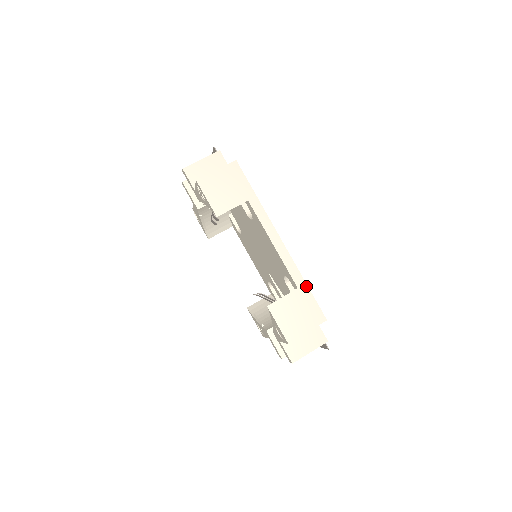
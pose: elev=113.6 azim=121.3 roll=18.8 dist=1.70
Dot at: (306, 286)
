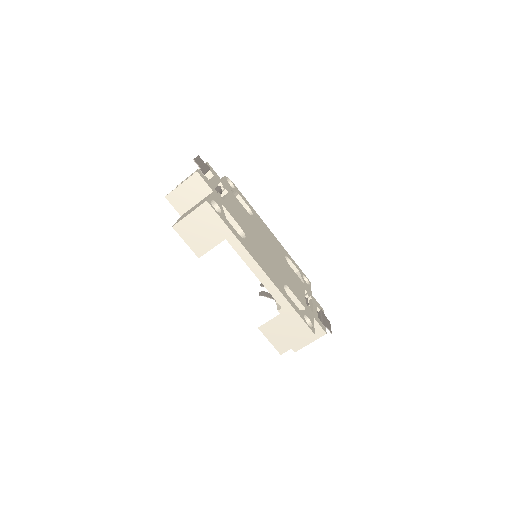
Dot at: (292, 309)
